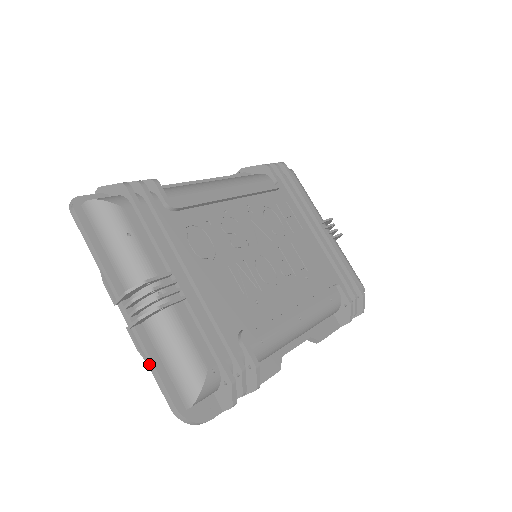
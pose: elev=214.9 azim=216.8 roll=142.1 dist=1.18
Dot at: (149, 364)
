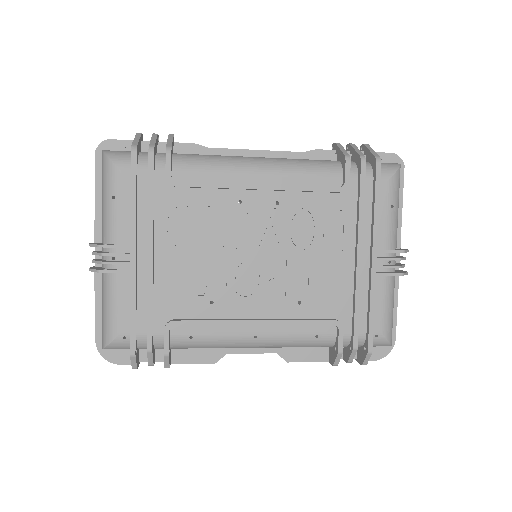
Dot at: (96, 301)
